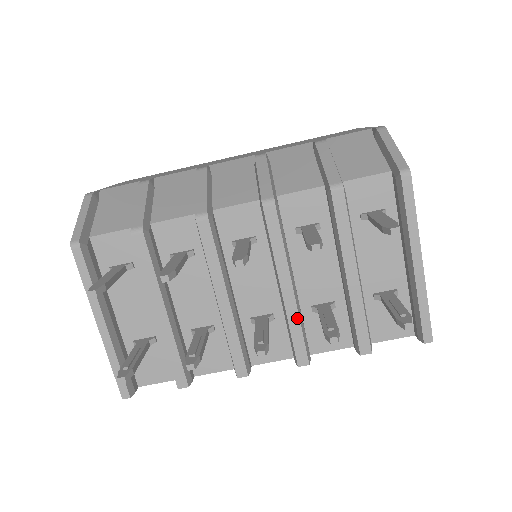
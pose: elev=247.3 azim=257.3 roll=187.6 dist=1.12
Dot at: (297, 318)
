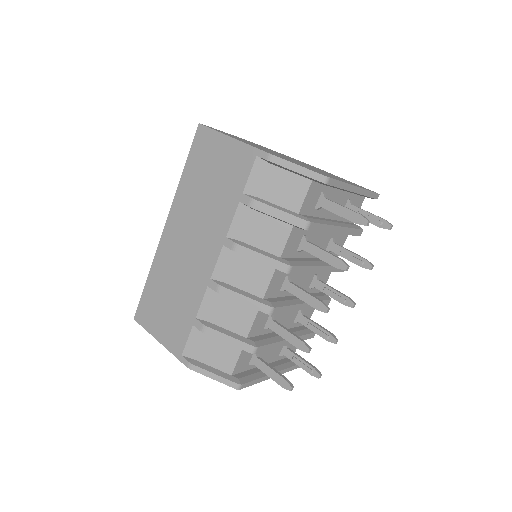
Dot at: (332, 267)
